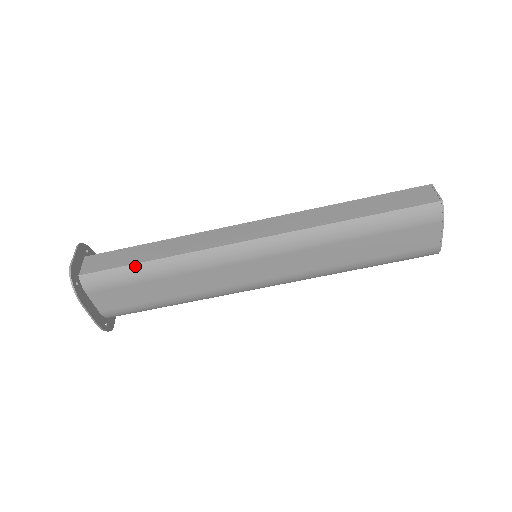
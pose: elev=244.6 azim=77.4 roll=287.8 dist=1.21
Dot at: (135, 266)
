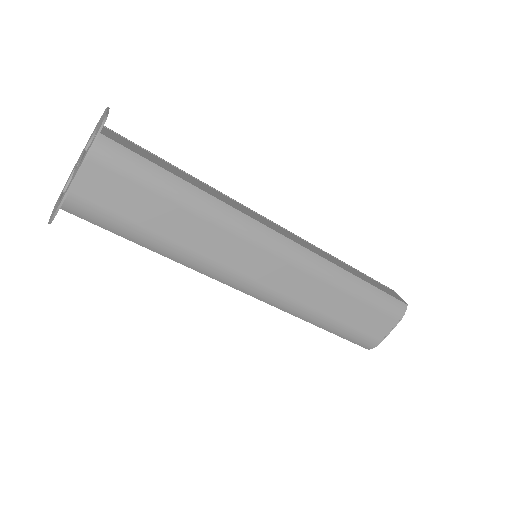
Dot at: (168, 174)
